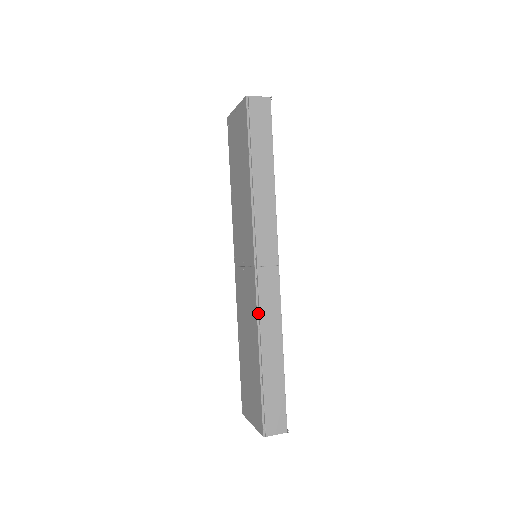
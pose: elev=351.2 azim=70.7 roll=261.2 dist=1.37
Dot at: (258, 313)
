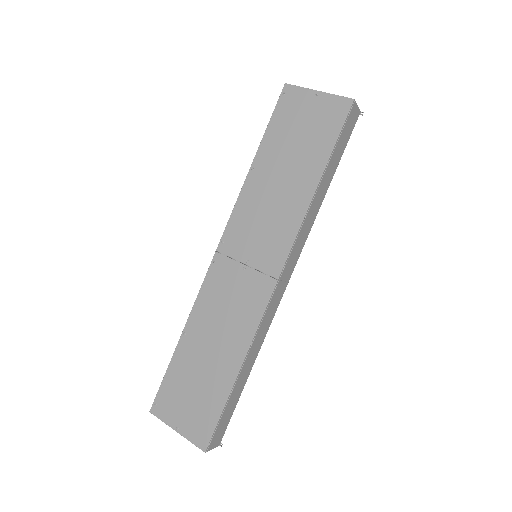
Dot at: (258, 327)
